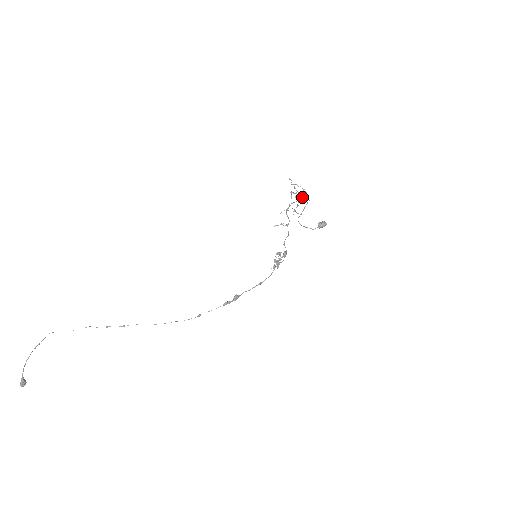
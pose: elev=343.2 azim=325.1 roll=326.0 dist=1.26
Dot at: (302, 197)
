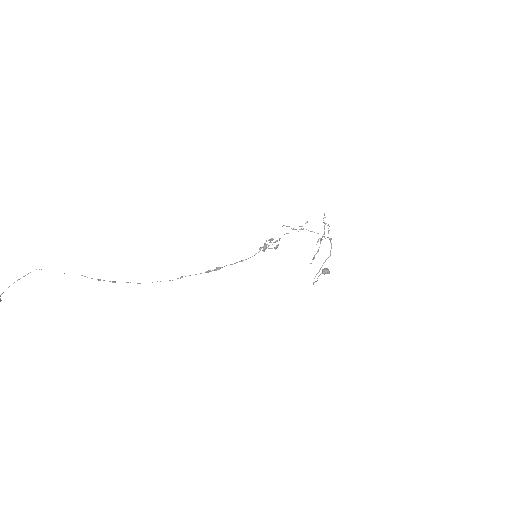
Dot at: (324, 236)
